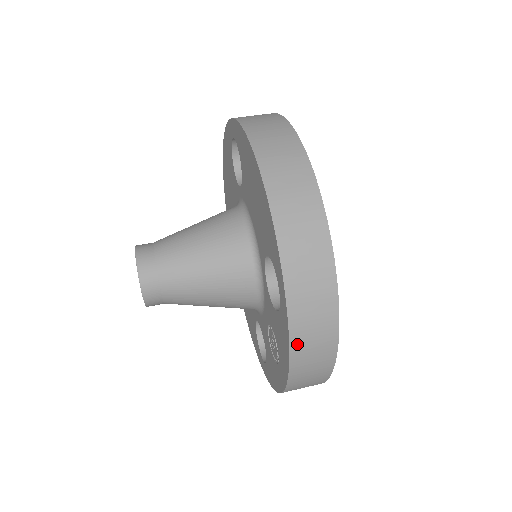
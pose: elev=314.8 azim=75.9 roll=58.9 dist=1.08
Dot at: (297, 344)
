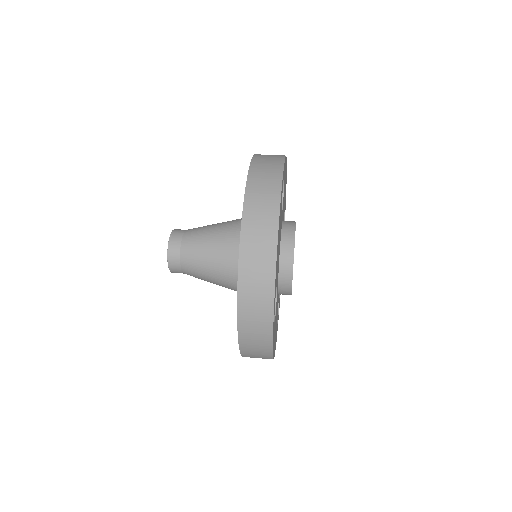
Dot at: (252, 183)
